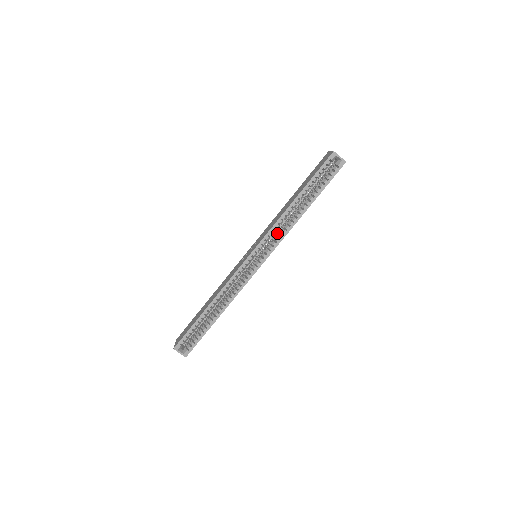
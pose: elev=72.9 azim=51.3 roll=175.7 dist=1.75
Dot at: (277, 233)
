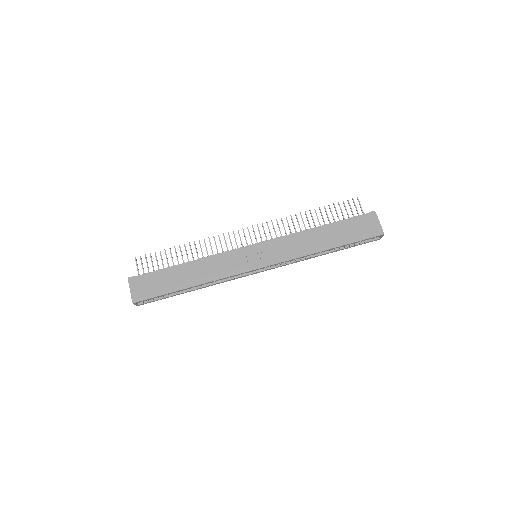
Dot at: occluded
